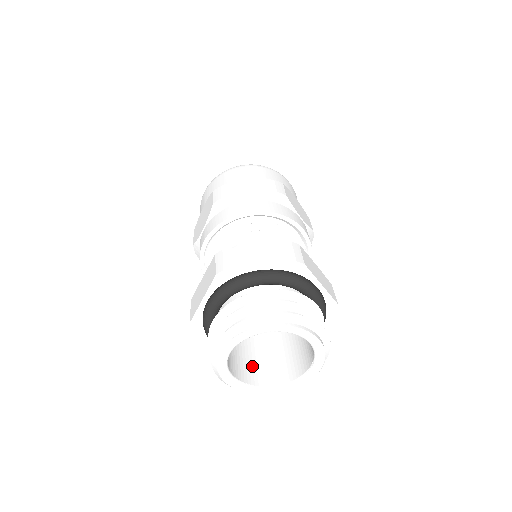
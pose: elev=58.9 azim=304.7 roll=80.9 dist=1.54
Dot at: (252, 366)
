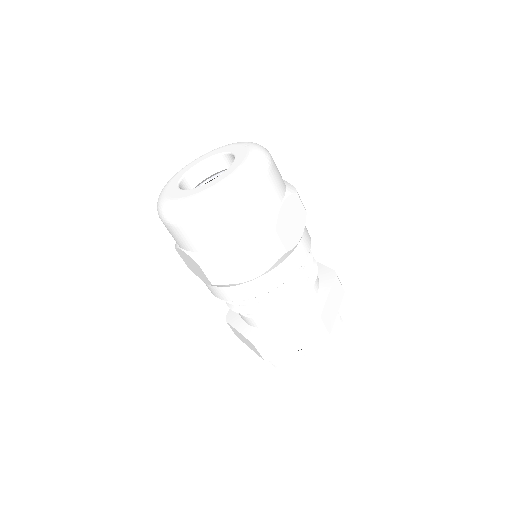
Dot at: occluded
